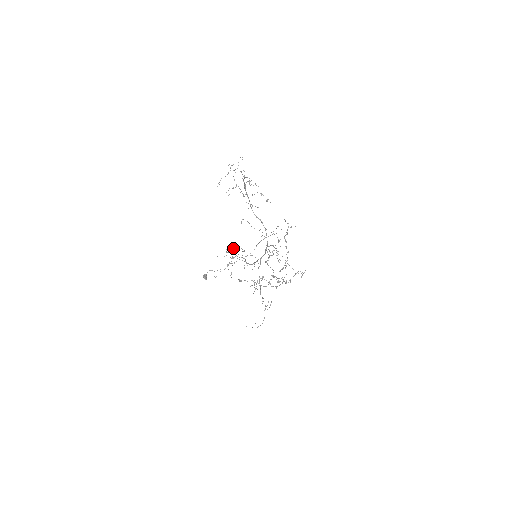
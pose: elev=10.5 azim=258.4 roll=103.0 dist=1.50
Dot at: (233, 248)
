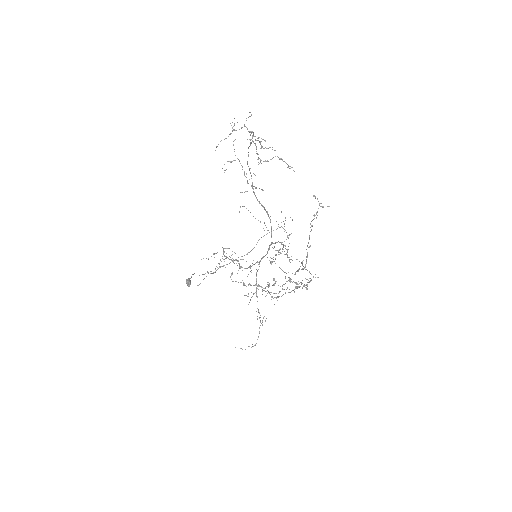
Dot at: occluded
